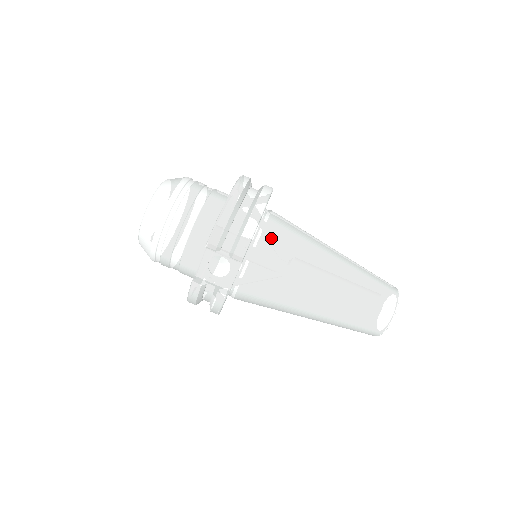
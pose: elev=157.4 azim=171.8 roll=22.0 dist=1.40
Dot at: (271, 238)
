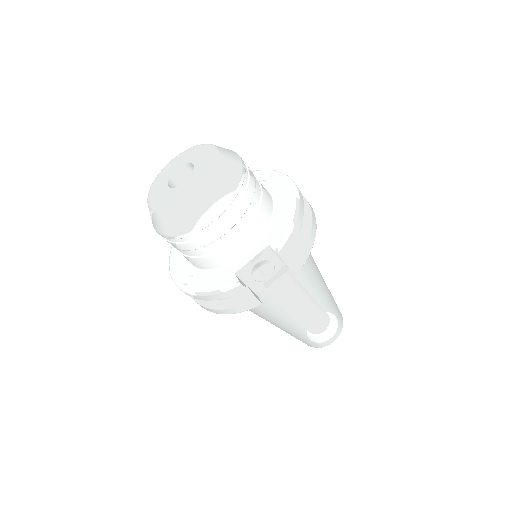
Dot at: occluded
